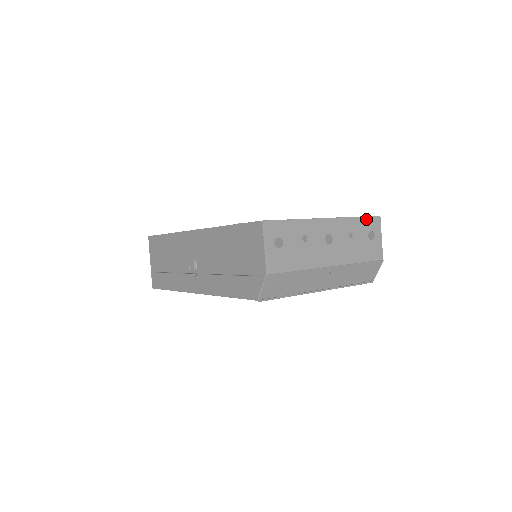
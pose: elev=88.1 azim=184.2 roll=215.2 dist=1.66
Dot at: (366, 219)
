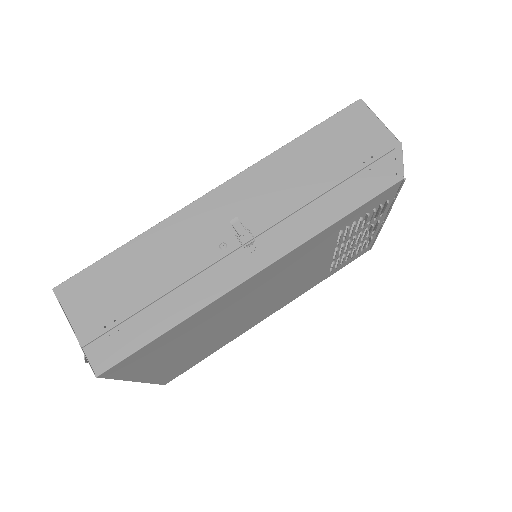
Dot at: occluded
